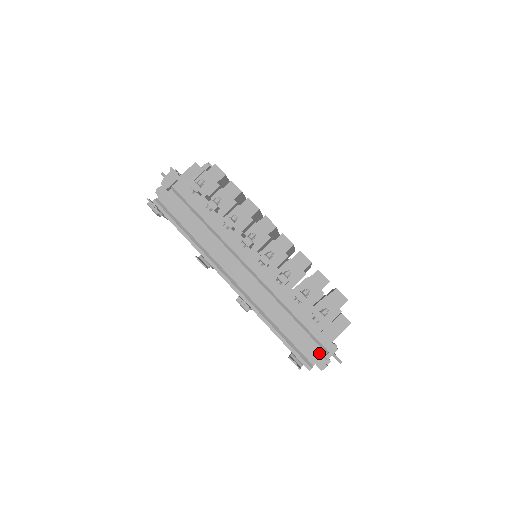
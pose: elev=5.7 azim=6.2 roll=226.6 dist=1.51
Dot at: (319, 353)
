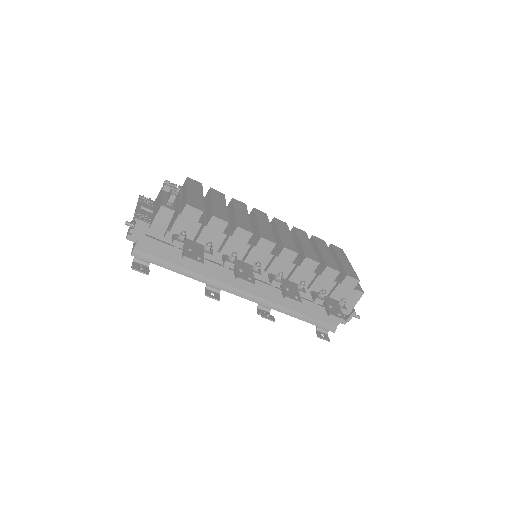
Dot at: occluded
